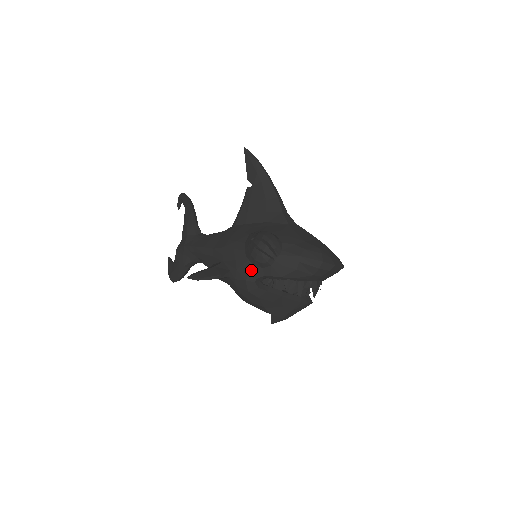
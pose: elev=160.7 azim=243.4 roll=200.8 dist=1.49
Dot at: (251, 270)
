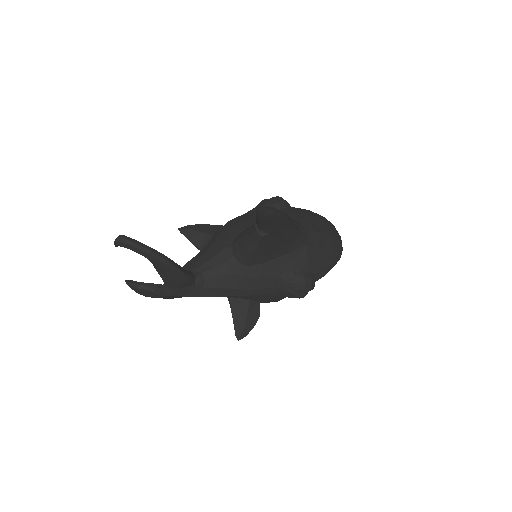
Dot at: occluded
